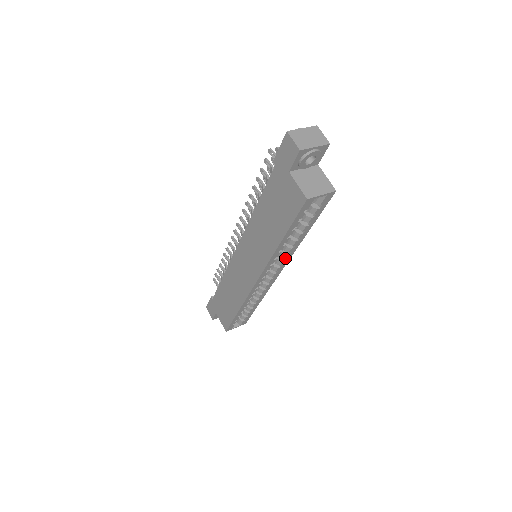
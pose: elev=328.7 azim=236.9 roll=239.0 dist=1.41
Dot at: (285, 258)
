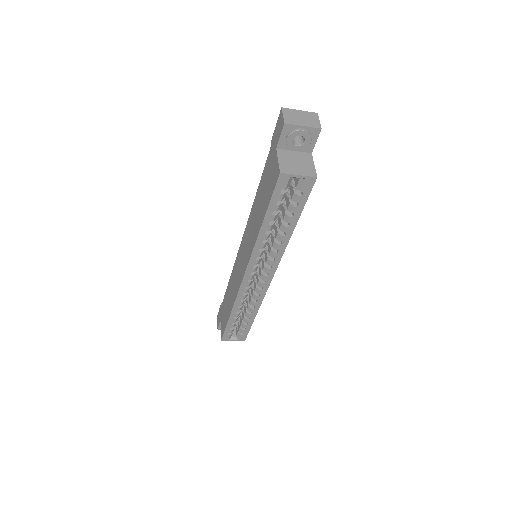
Dot at: (274, 257)
